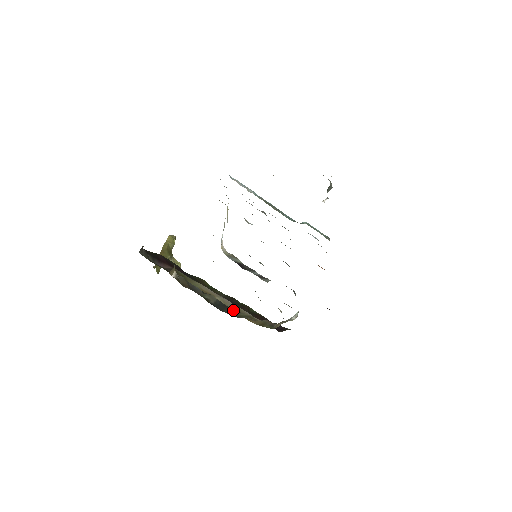
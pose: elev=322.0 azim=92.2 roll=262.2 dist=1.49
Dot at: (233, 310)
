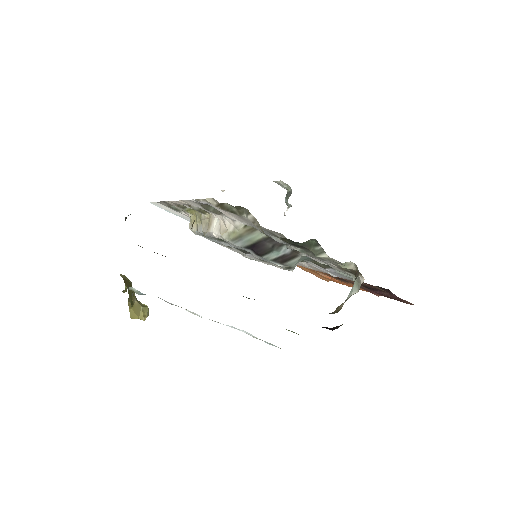
Dot at: occluded
